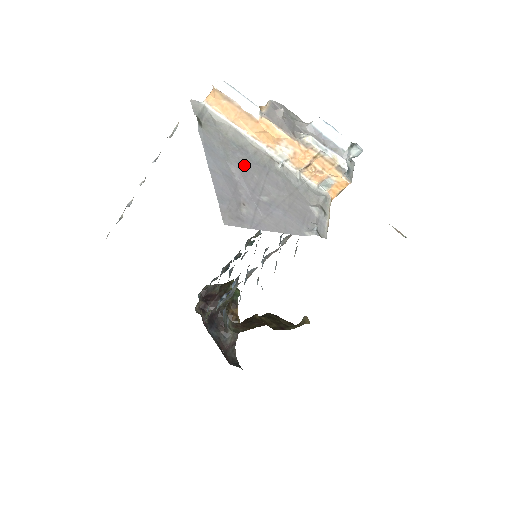
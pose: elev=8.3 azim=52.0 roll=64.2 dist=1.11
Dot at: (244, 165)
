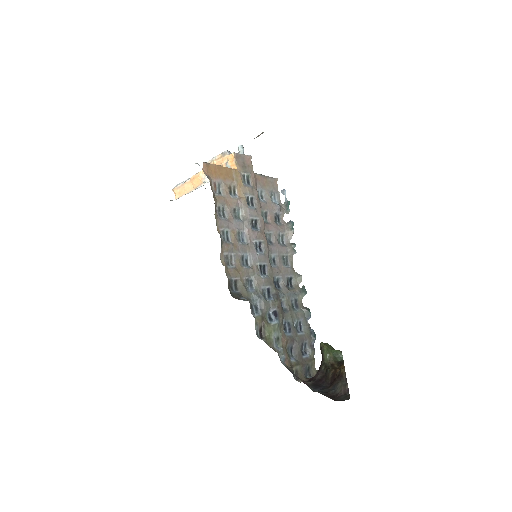
Dot at: occluded
